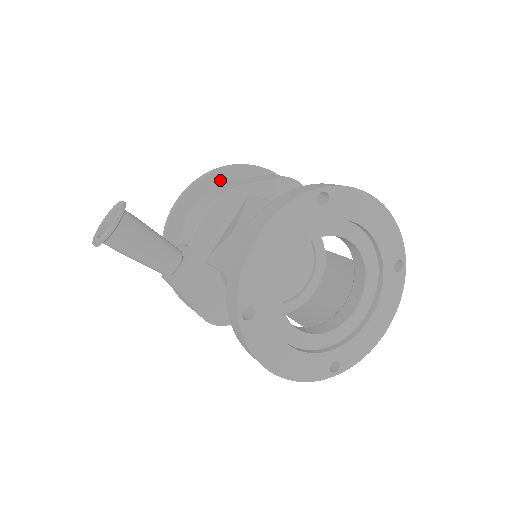
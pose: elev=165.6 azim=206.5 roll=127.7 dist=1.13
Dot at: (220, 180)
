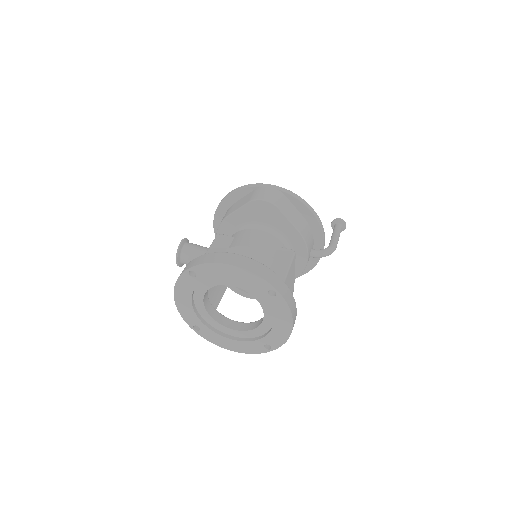
Dot at: (227, 206)
